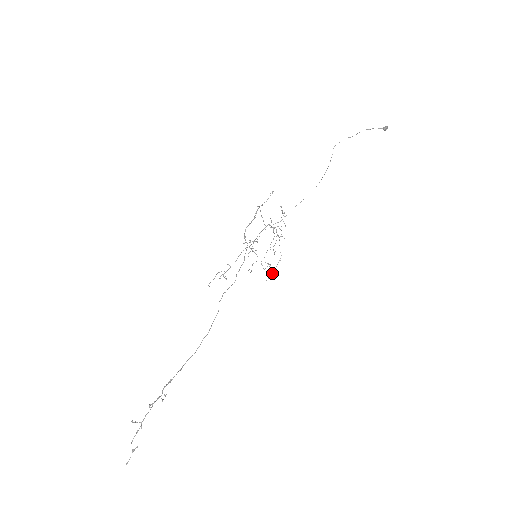
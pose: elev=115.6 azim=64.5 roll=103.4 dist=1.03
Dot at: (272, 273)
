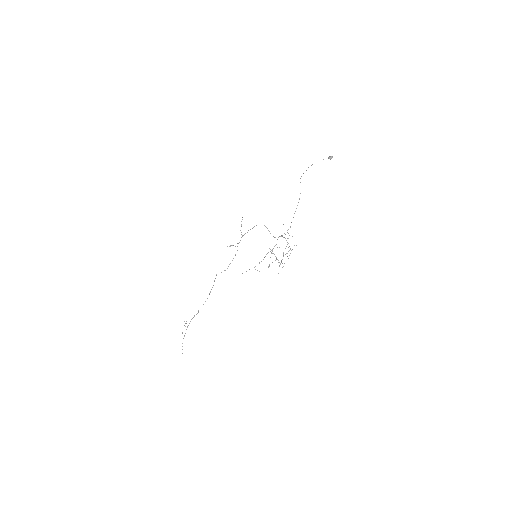
Dot at: occluded
